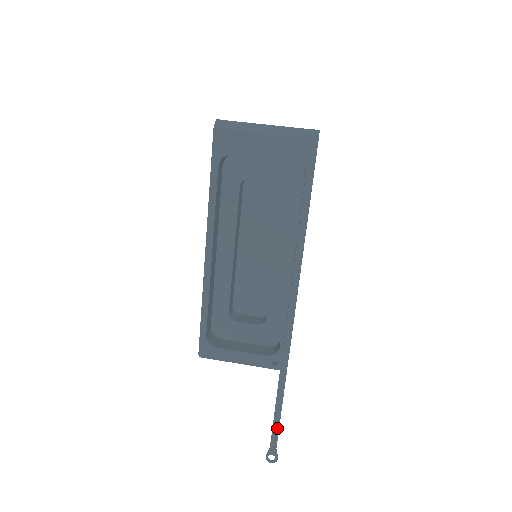
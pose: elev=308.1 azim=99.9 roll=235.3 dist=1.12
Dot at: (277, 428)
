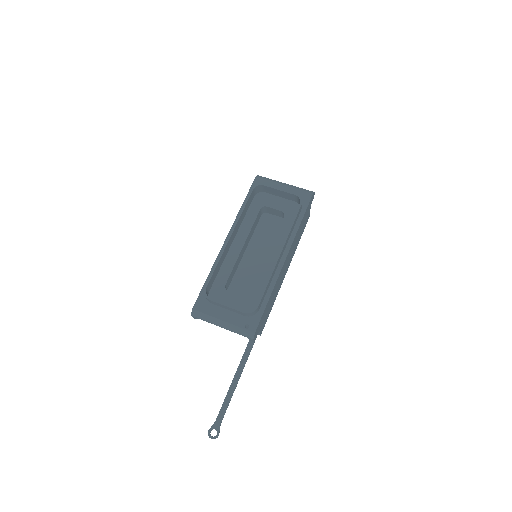
Dot at: (228, 401)
